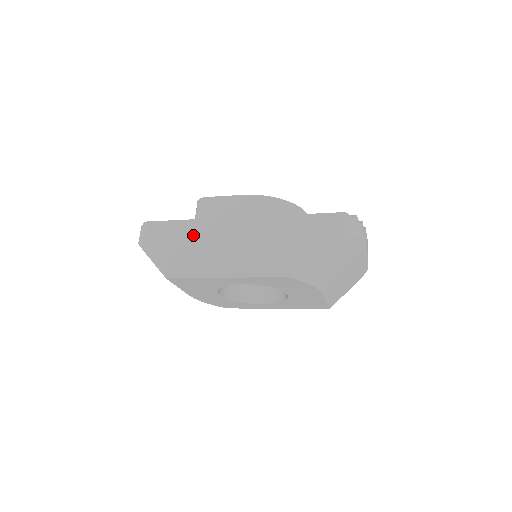
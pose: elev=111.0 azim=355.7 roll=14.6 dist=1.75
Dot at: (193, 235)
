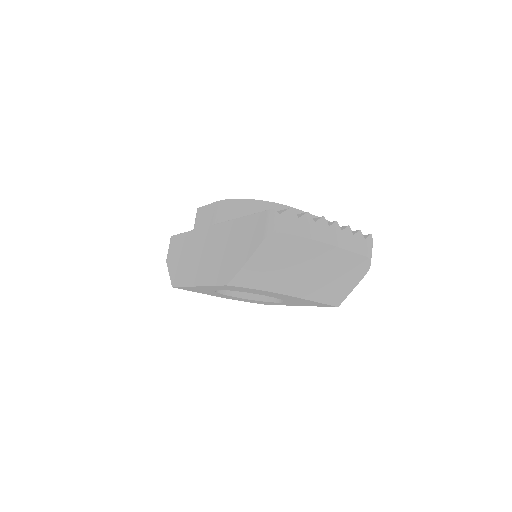
Dot at: (188, 246)
